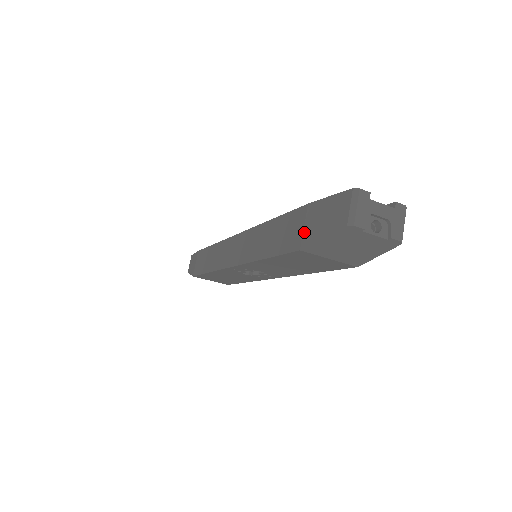
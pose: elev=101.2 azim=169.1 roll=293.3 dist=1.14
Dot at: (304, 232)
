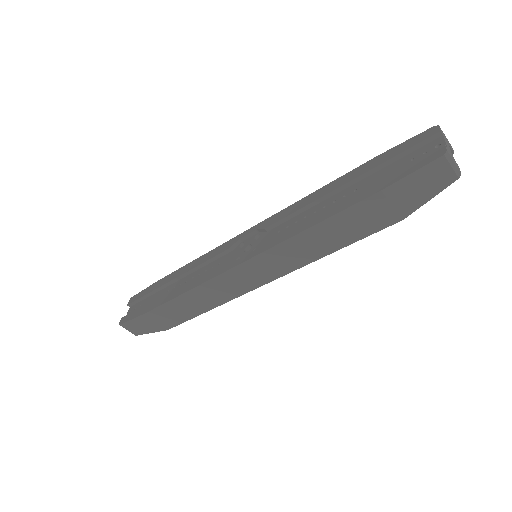
Dot at: (397, 208)
